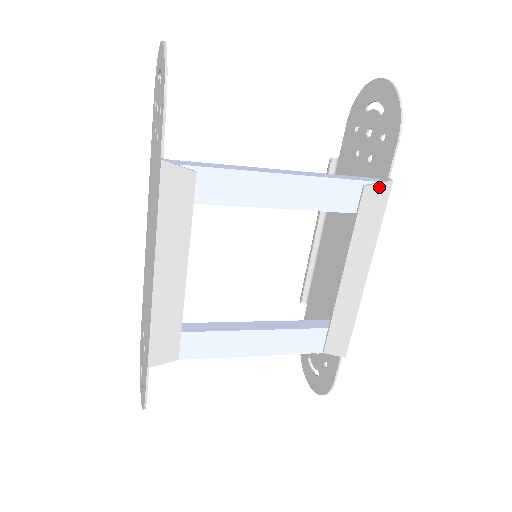
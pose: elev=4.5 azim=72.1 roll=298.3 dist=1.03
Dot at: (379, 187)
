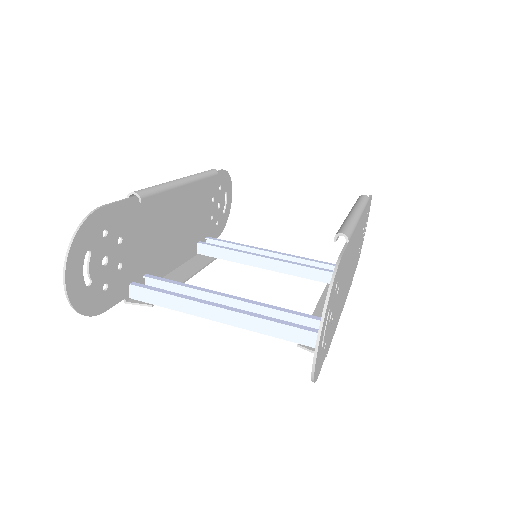
Dot at: (313, 351)
